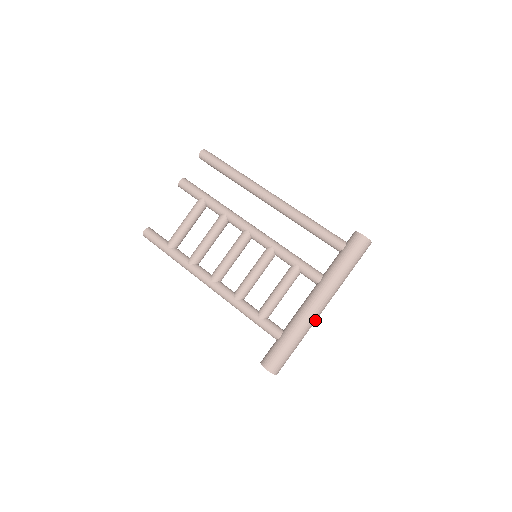
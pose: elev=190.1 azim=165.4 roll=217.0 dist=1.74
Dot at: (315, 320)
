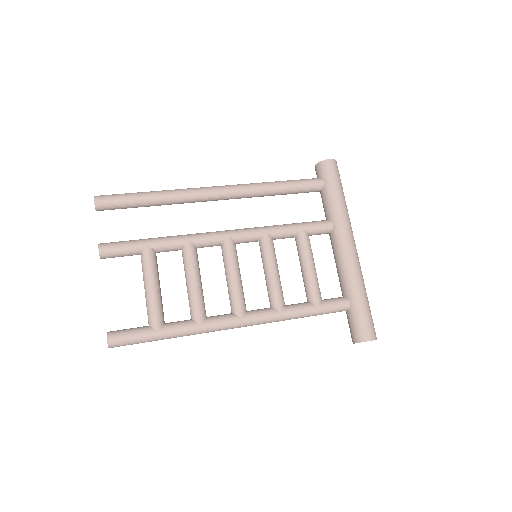
Dot at: occluded
